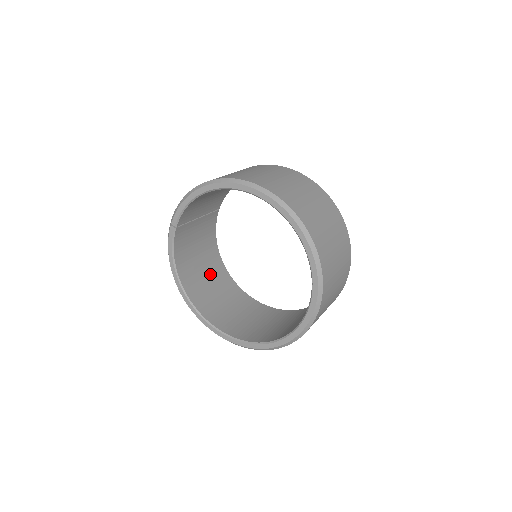
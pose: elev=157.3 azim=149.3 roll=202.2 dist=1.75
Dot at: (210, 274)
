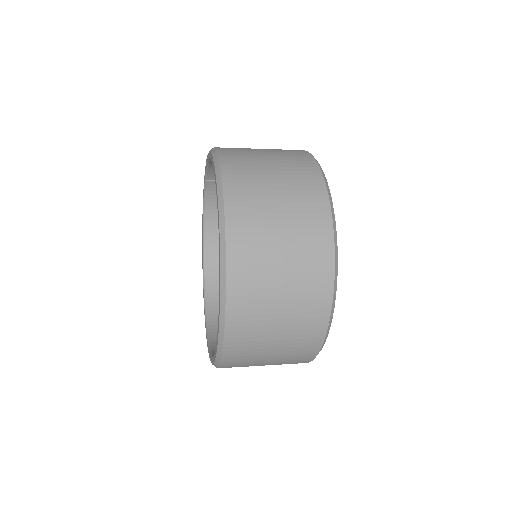
Dot at: occluded
